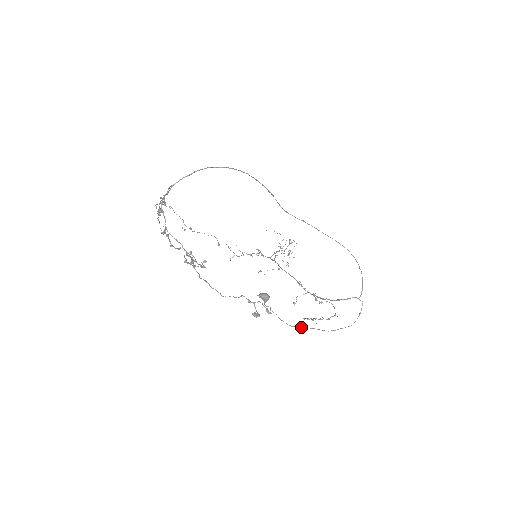
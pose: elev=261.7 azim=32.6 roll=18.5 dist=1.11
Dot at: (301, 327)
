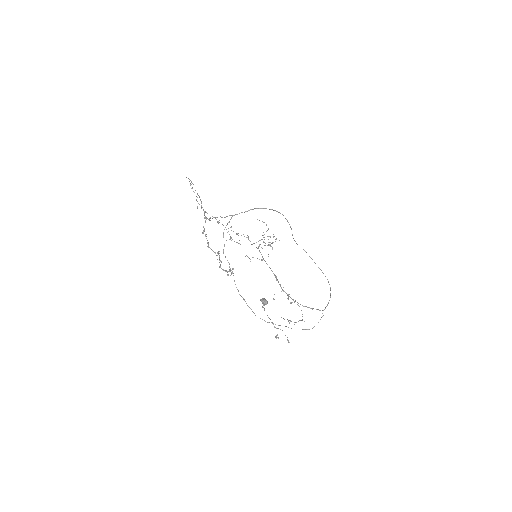
Dot at: (280, 325)
